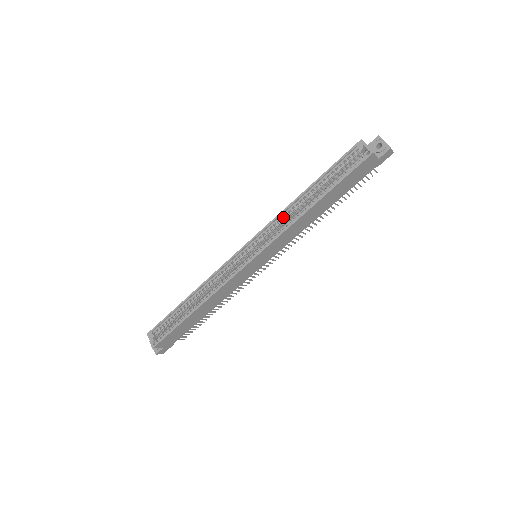
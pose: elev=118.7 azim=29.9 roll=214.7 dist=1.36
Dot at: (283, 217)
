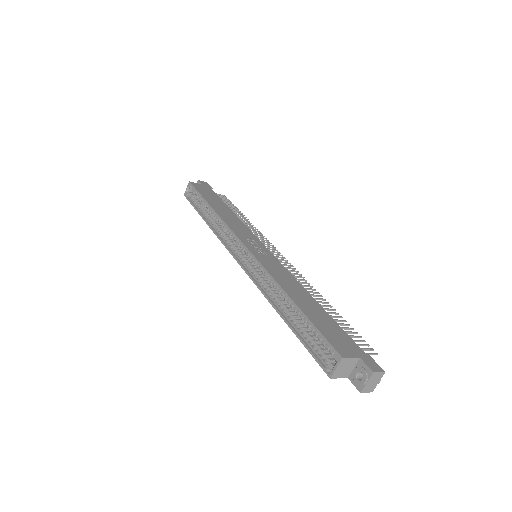
Dot at: (270, 280)
